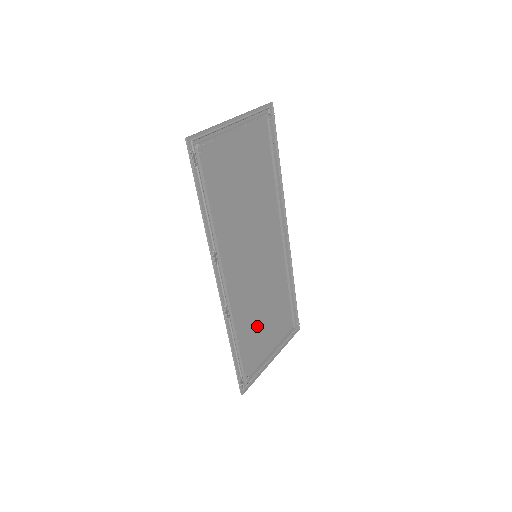
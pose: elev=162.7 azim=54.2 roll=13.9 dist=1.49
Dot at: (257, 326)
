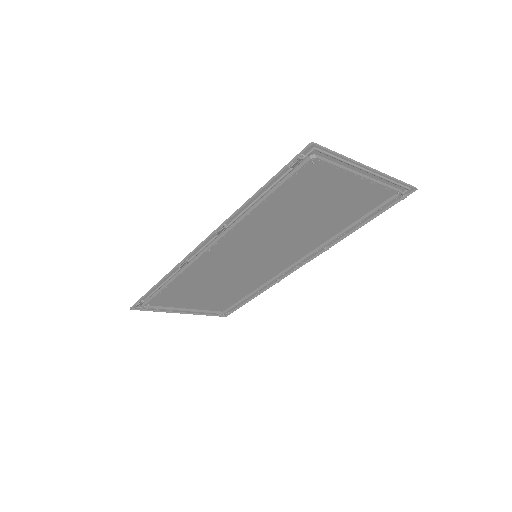
Dot at: (197, 288)
